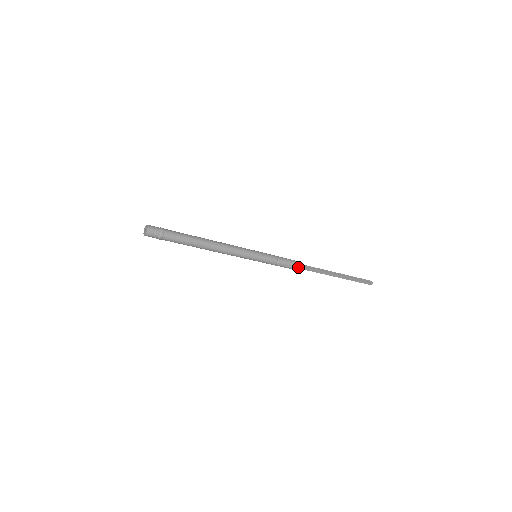
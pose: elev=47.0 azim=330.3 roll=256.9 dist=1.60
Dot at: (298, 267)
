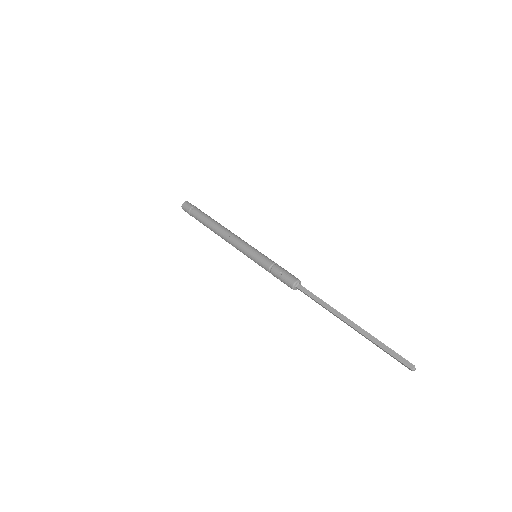
Dot at: (291, 287)
